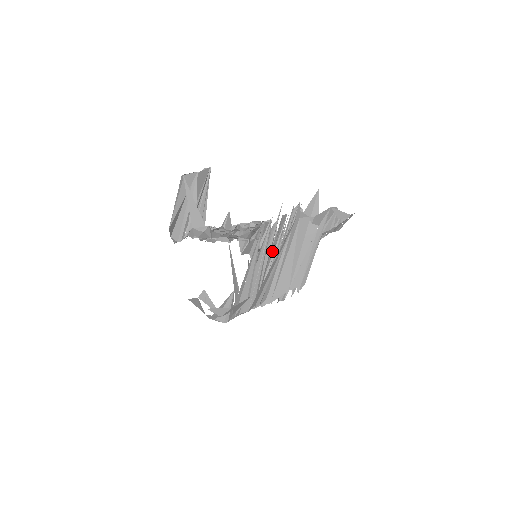
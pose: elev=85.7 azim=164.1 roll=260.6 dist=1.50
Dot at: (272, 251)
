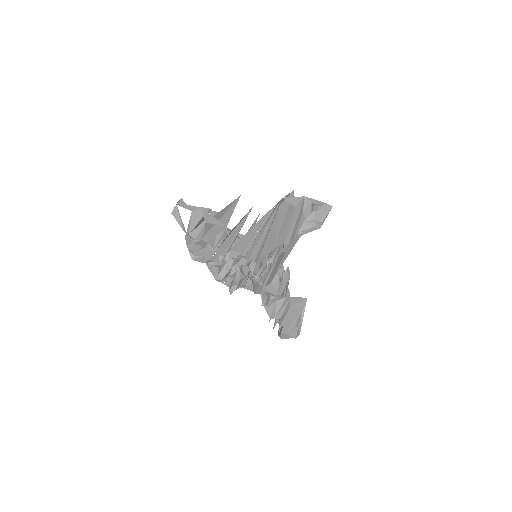
Dot at: occluded
